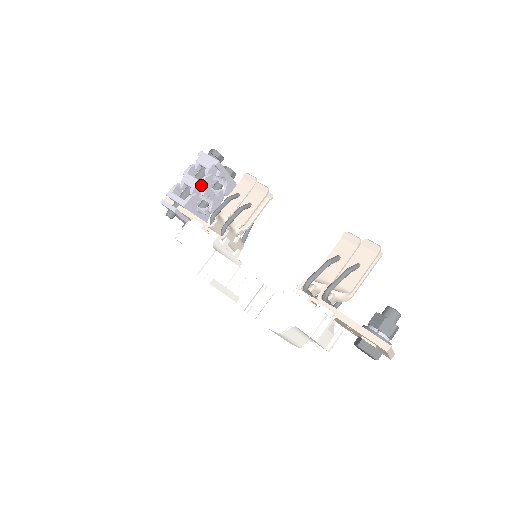
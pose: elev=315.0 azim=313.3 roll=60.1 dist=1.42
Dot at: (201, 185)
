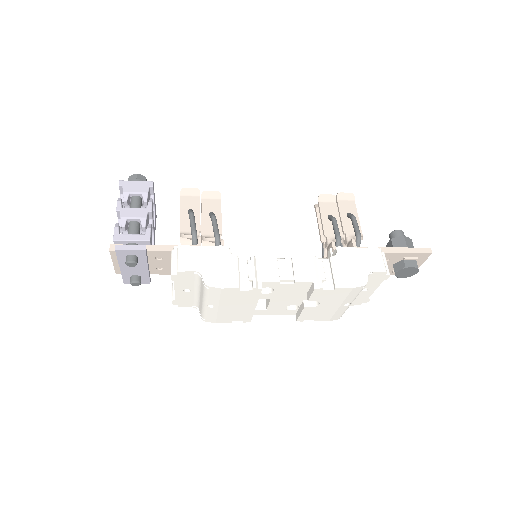
Dot at: (151, 212)
